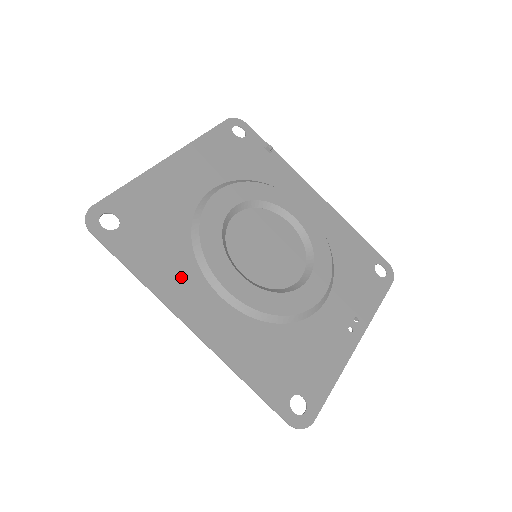
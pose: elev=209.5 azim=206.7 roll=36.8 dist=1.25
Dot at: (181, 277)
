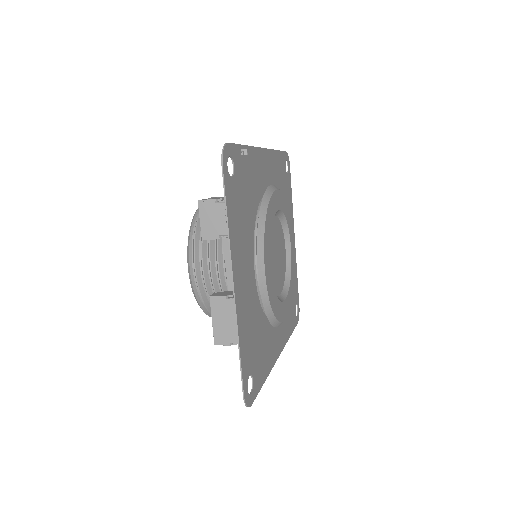
Dot at: (270, 344)
